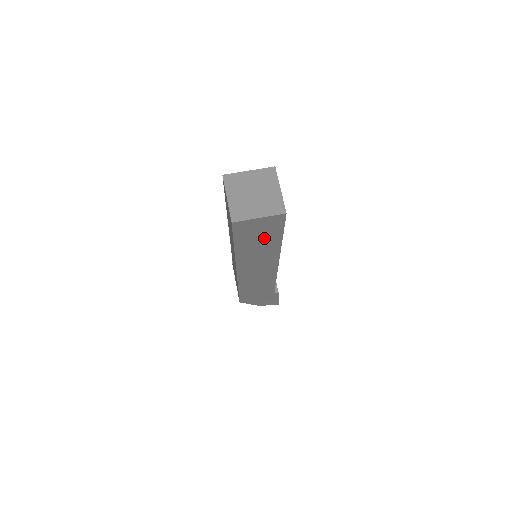
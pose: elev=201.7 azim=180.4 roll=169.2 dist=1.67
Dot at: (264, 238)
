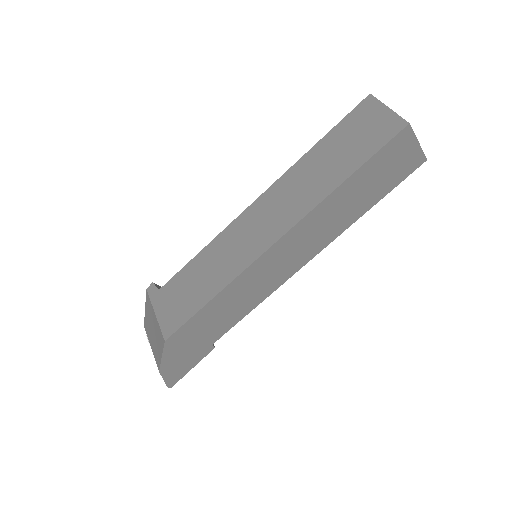
Dot at: (373, 188)
